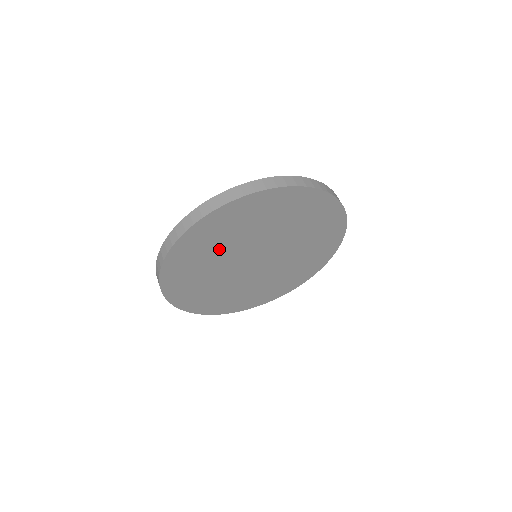
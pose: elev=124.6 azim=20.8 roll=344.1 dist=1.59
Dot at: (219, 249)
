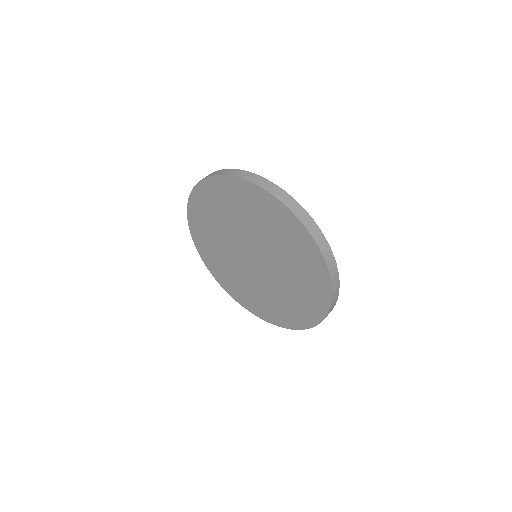
Dot at: (234, 216)
